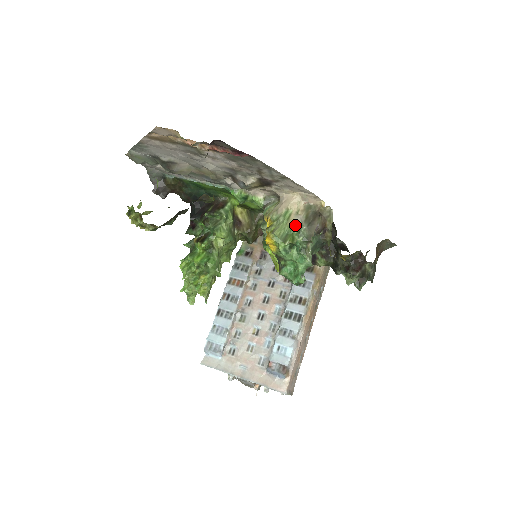
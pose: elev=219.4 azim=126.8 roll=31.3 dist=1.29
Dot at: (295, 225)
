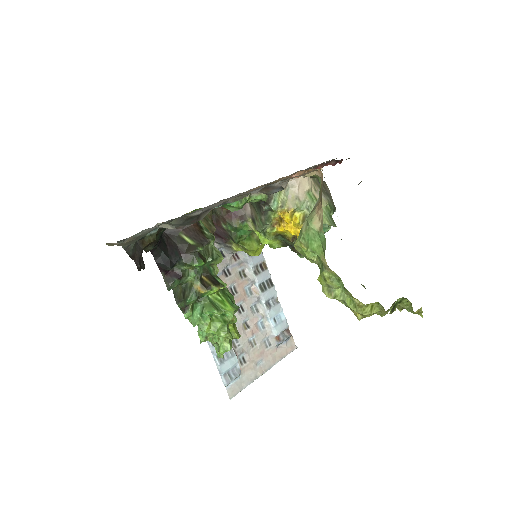
Dot at: (327, 203)
